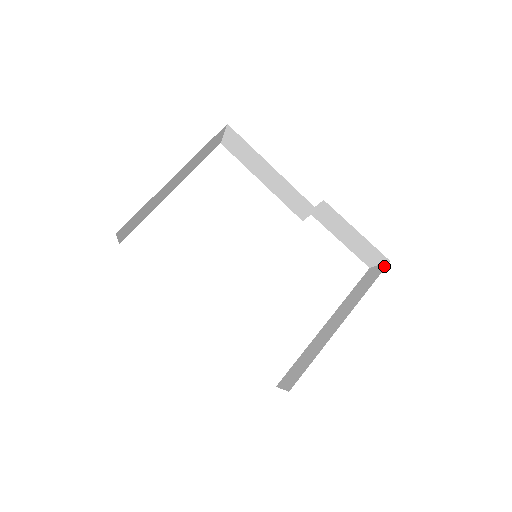
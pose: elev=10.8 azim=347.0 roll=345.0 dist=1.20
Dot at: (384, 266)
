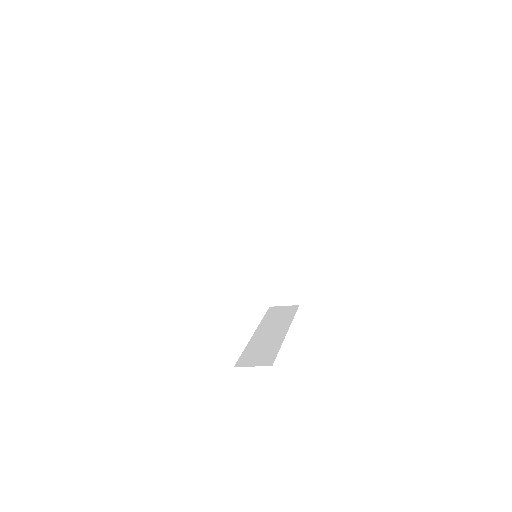
Dot at: (295, 307)
